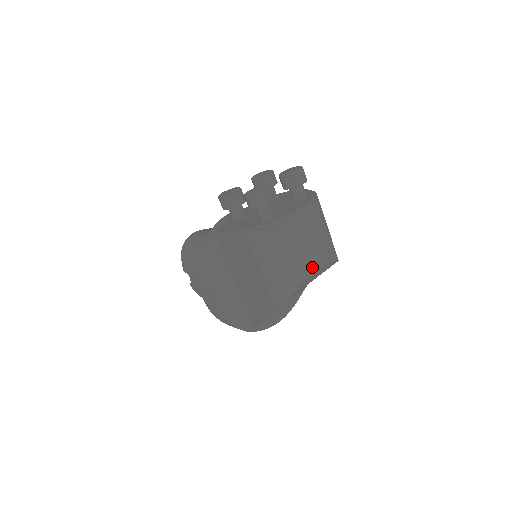
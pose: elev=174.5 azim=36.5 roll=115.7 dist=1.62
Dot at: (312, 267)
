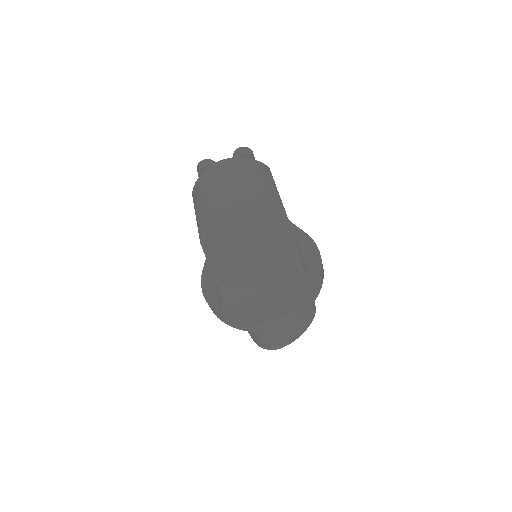
Dot at: (224, 197)
